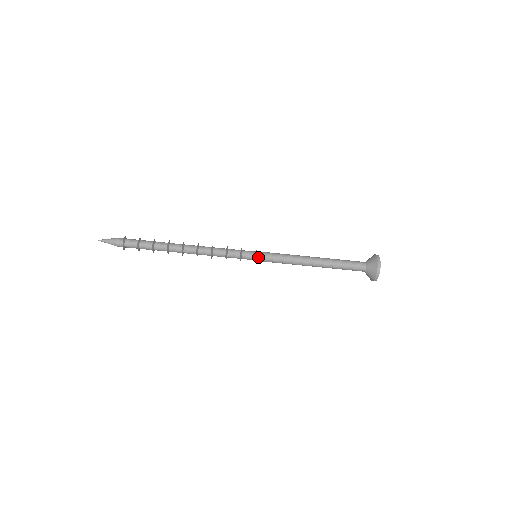
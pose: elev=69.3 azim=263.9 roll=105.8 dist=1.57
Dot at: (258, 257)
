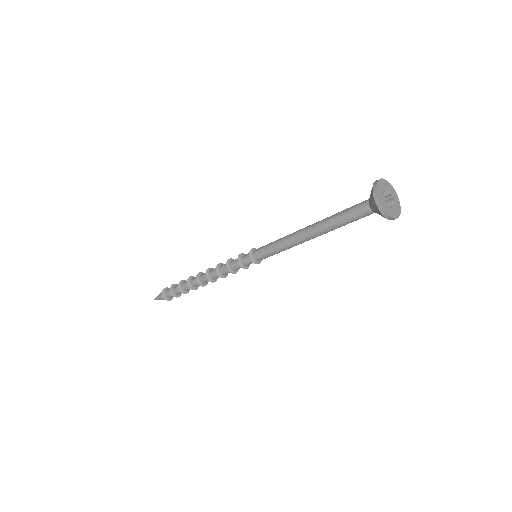
Dot at: (258, 260)
